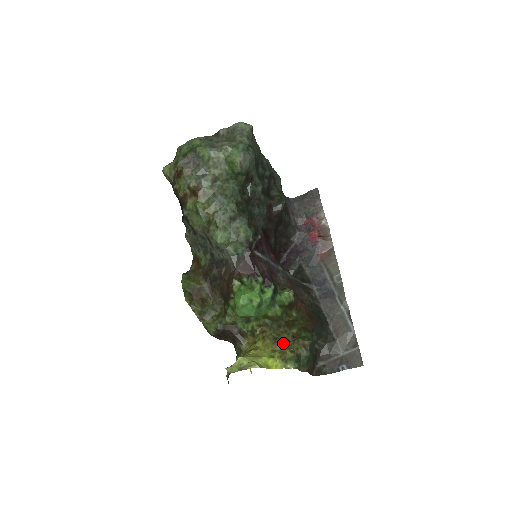
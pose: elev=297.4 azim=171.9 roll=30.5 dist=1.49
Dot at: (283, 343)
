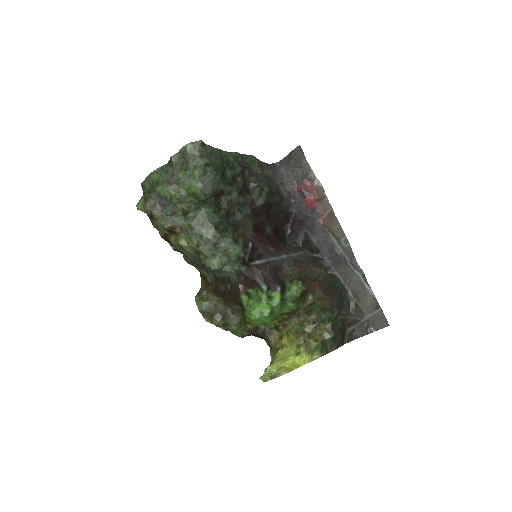
Dot at: (306, 334)
